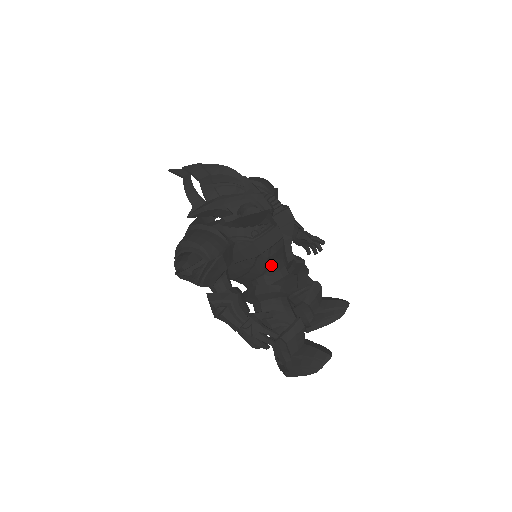
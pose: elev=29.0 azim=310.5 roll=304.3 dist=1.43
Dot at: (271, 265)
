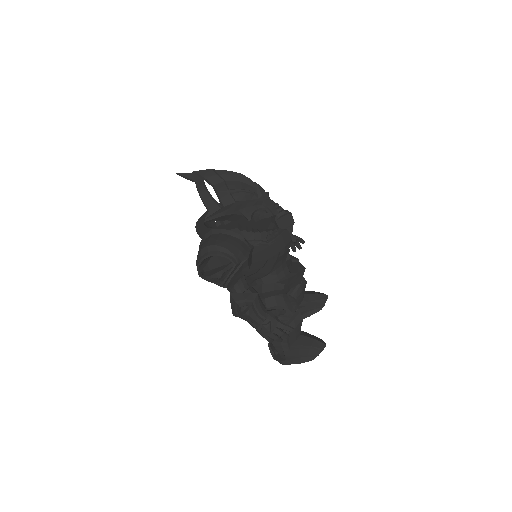
Dot at: (277, 265)
